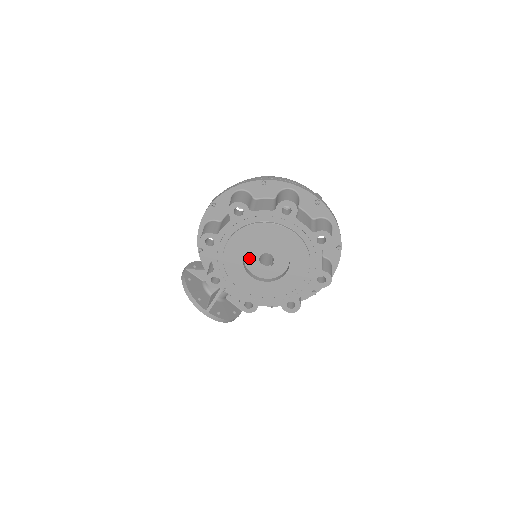
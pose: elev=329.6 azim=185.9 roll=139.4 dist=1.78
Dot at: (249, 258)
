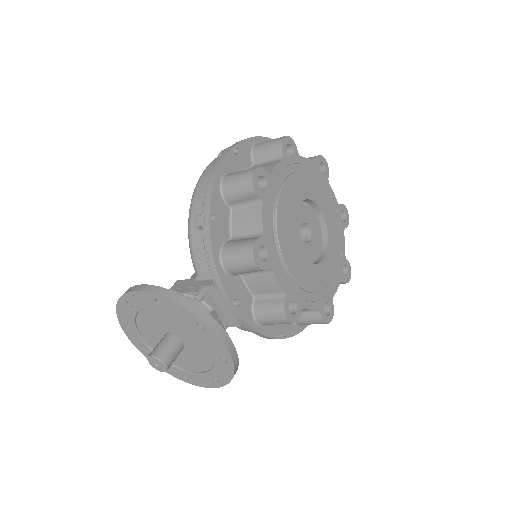
Dot at: occluded
